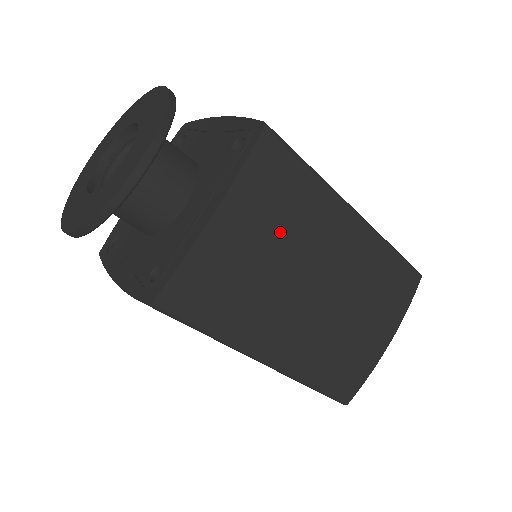
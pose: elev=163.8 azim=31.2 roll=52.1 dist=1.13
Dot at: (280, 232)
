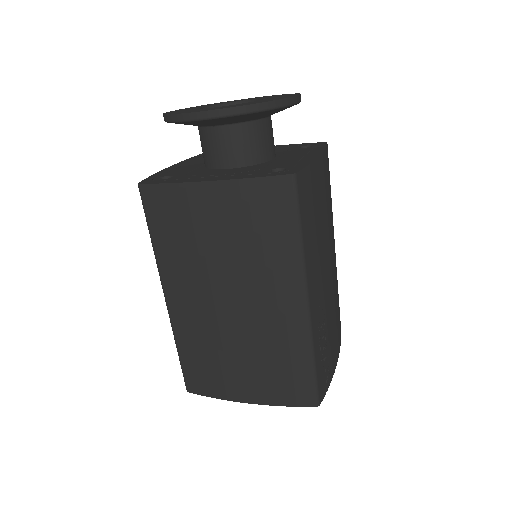
Dot at: (237, 241)
